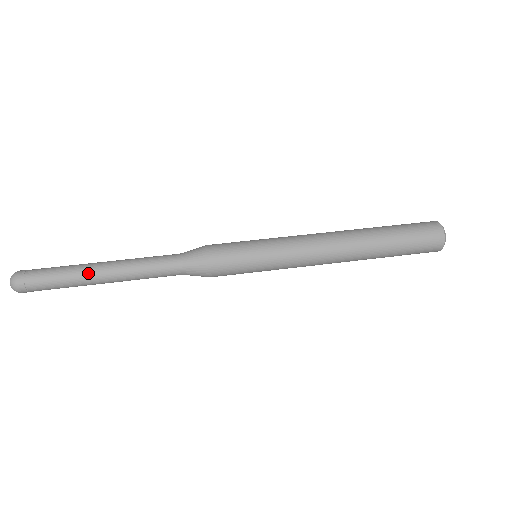
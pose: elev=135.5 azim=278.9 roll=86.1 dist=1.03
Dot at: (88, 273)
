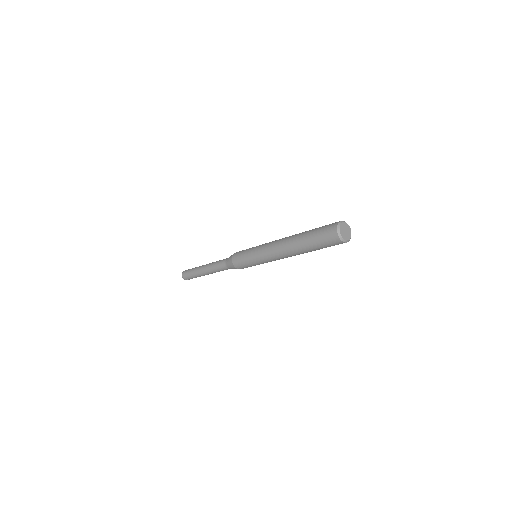
Dot at: (200, 267)
